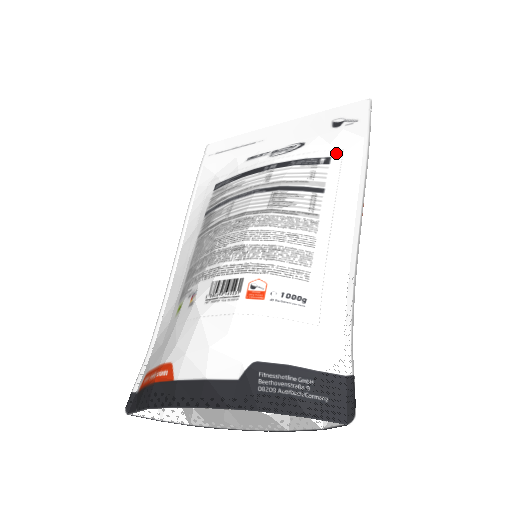
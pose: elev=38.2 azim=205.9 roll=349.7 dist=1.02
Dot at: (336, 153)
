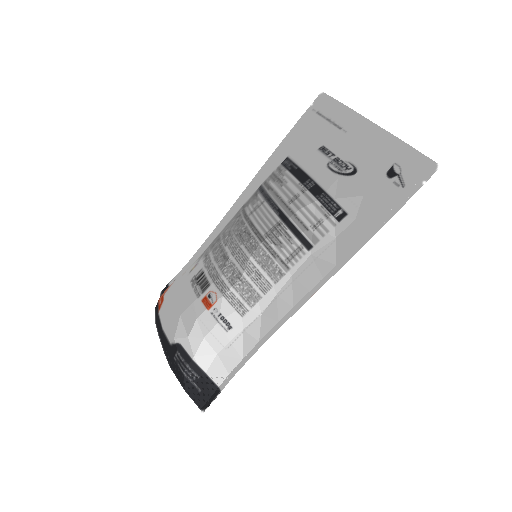
Dot at: (355, 213)
